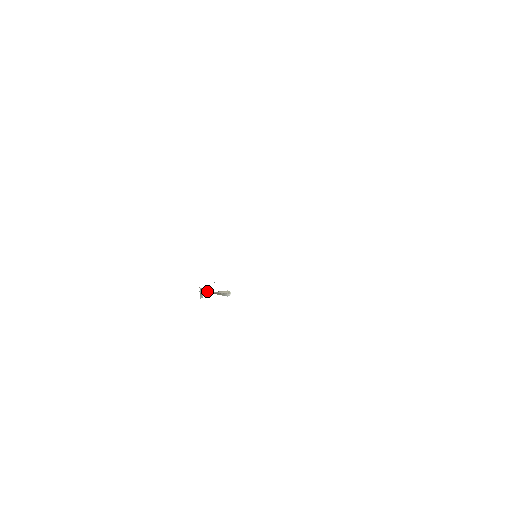
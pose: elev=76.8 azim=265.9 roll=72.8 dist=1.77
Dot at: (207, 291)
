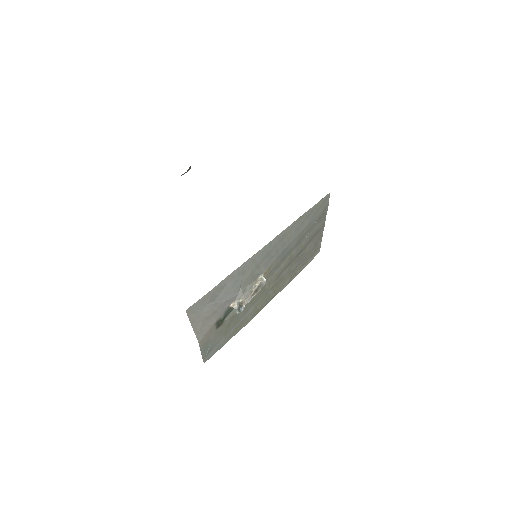
Dot at: (241, 300)
